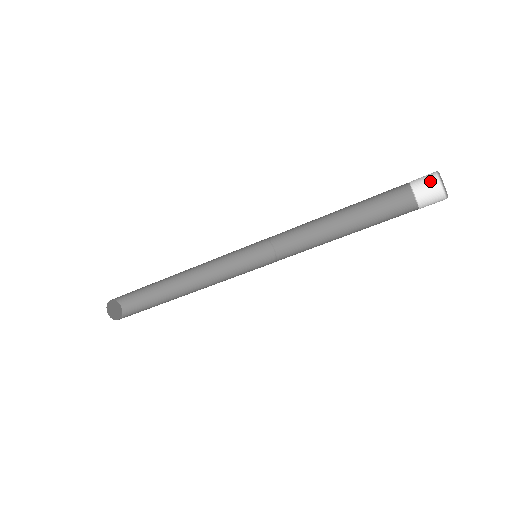
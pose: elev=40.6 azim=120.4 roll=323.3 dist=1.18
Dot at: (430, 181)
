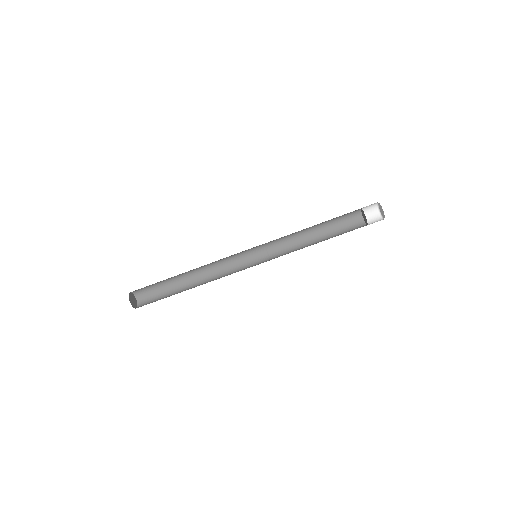
Dot at: (372, 205)
